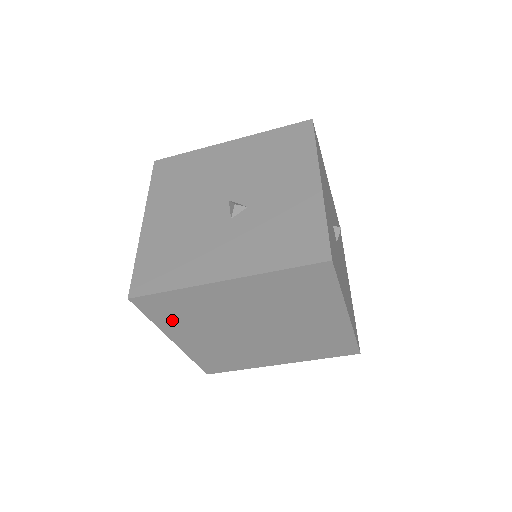
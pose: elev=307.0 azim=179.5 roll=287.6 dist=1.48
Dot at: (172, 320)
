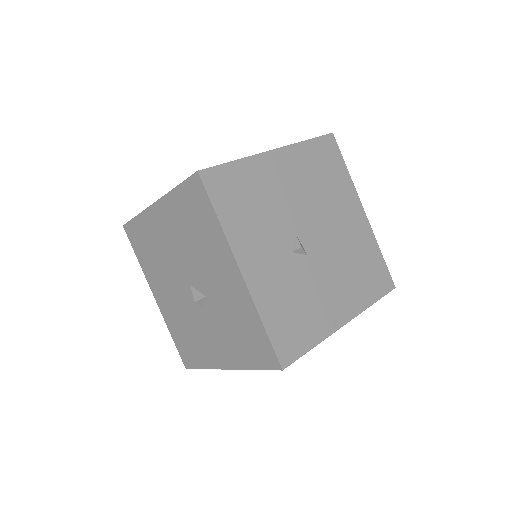
Dot at: occluded
